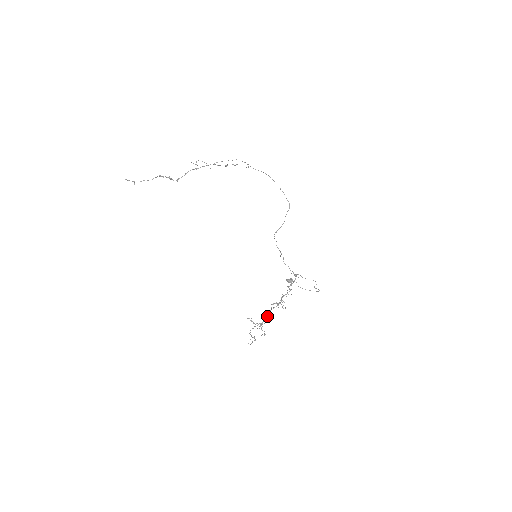
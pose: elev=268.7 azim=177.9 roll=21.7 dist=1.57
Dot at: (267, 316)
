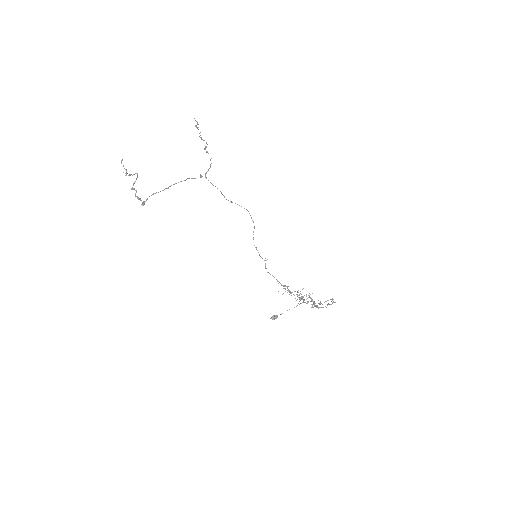
Dot at: (310, 301)
